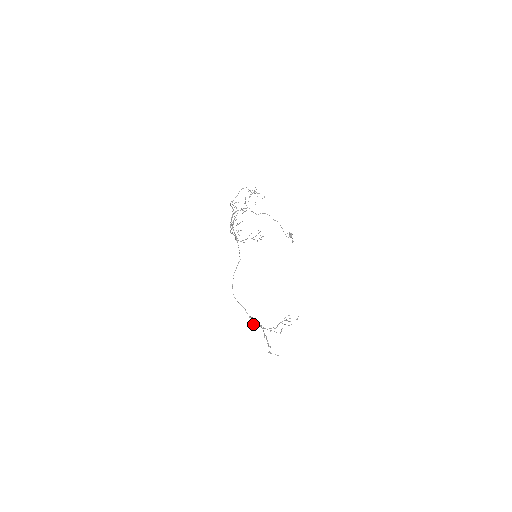
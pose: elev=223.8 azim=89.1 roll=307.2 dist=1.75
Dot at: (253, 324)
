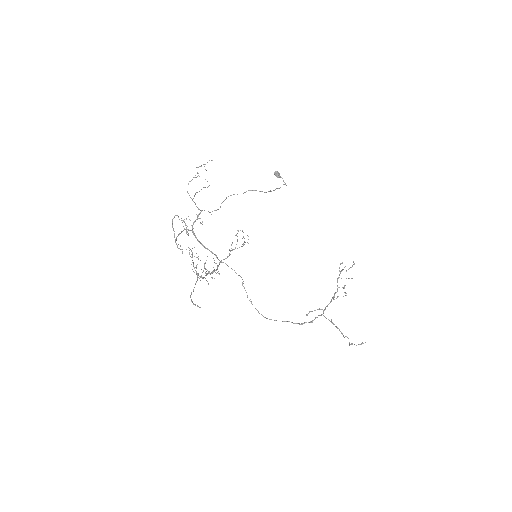
Dot at: occluded
